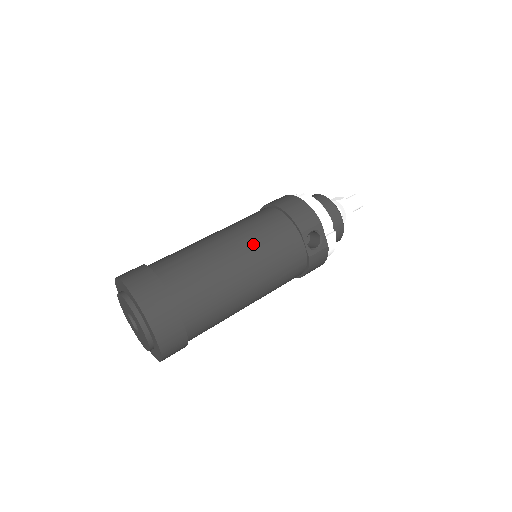
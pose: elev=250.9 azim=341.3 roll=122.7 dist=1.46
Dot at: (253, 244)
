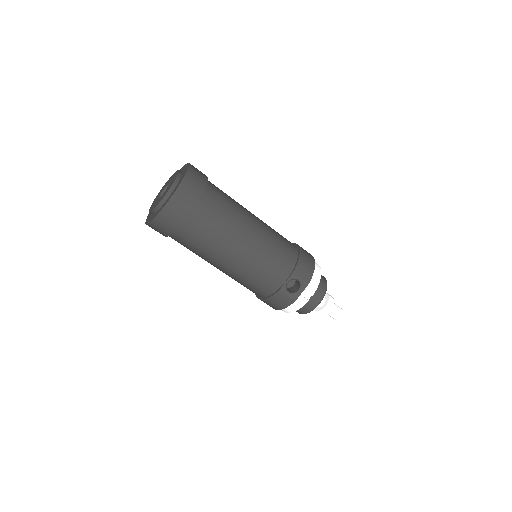
Dot at: (265, 241)
